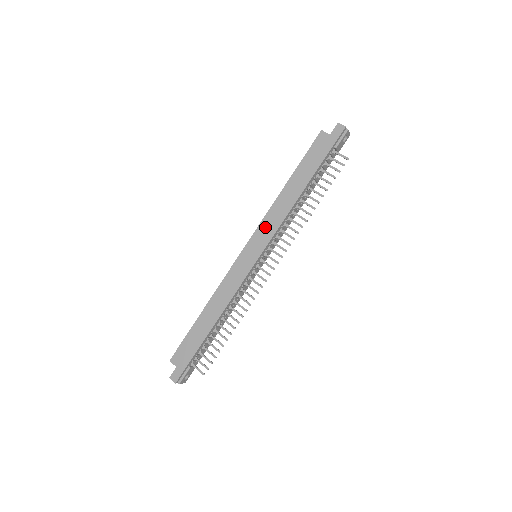
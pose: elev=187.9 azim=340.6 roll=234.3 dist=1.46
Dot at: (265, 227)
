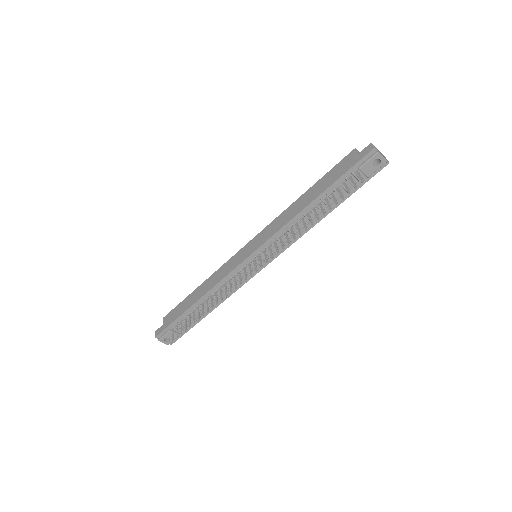
Dot at: (269, 229)
